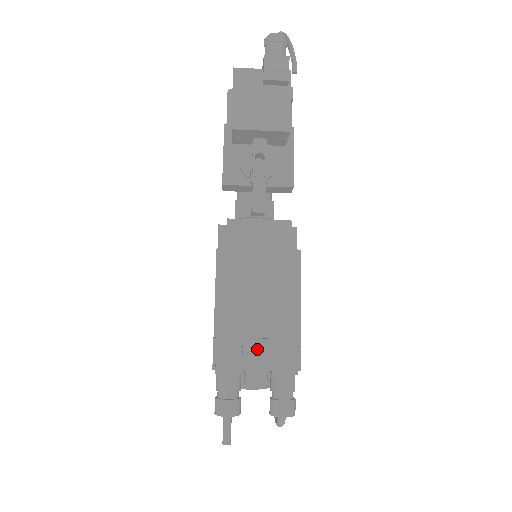
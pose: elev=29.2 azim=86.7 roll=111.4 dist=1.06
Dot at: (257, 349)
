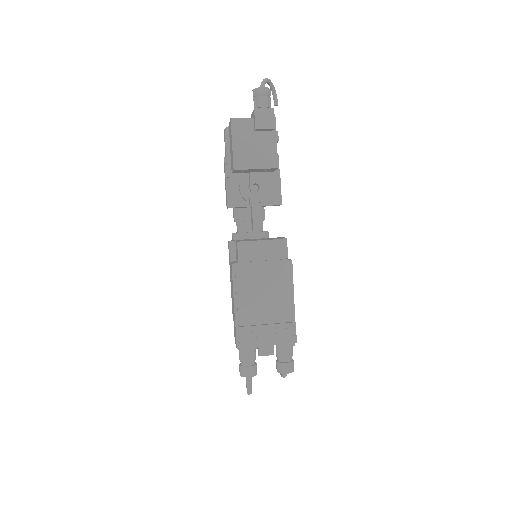
Dot at: (266, 332)
